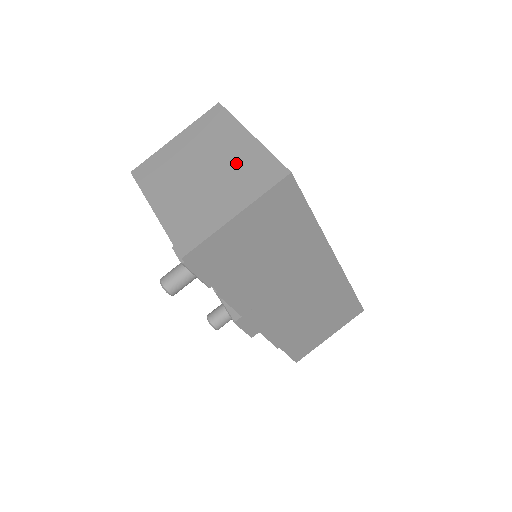
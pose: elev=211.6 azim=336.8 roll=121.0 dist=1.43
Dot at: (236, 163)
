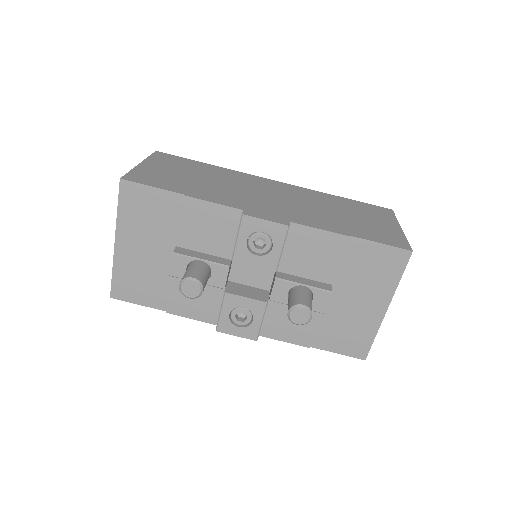
Dot at: occluded
